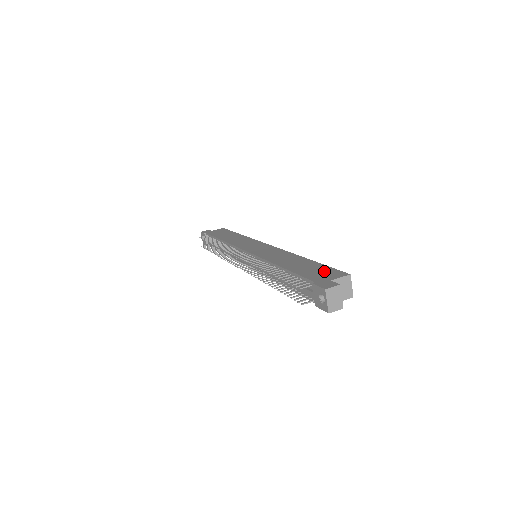
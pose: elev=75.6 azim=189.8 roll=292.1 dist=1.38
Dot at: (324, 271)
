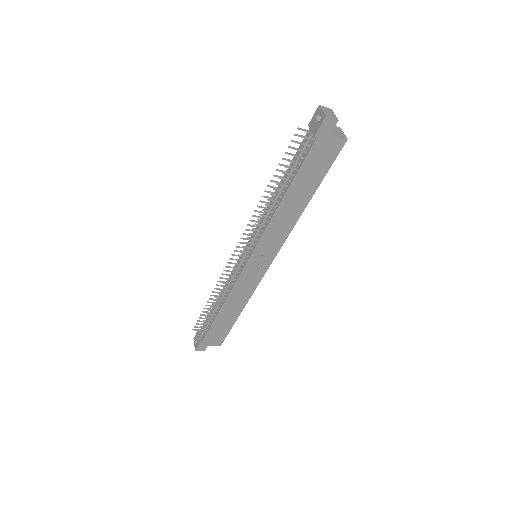
Dot at: occluded
